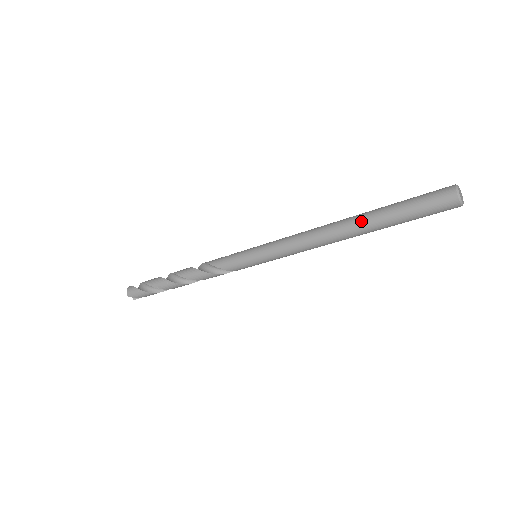
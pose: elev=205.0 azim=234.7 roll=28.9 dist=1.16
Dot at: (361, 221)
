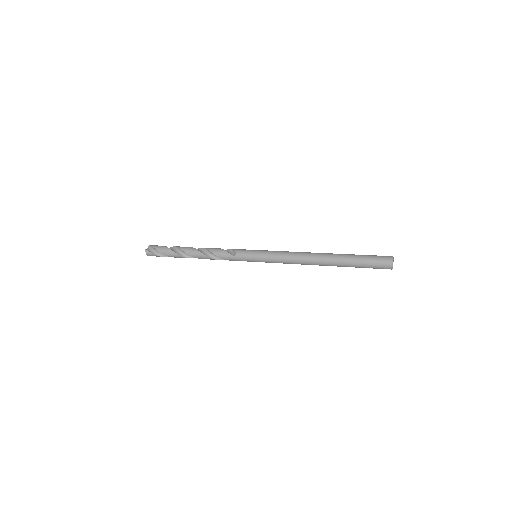
Dot at: occluded
